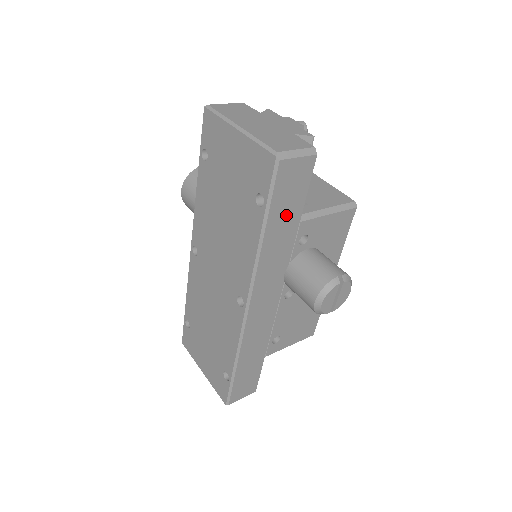
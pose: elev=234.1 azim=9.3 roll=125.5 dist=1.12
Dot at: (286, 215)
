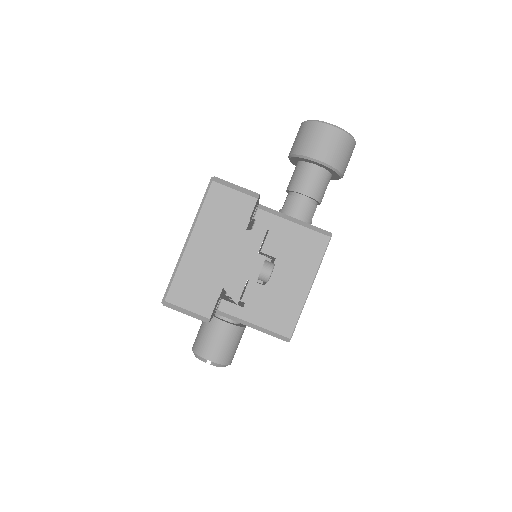
Dot at: occluded
